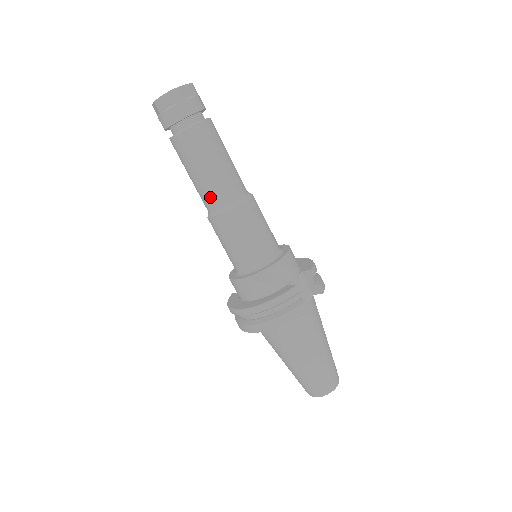
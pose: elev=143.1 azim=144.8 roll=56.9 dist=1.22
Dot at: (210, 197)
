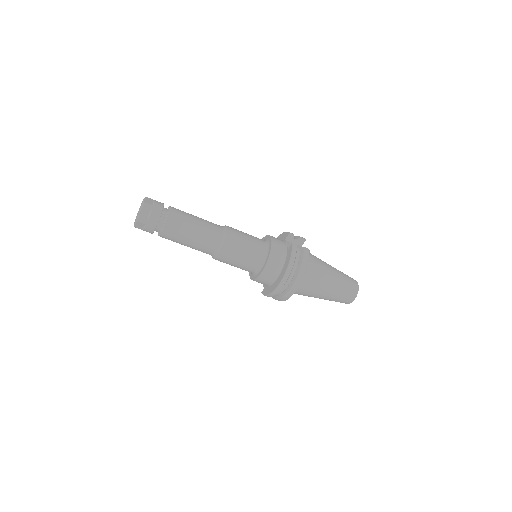
Dot at: (209, 243)
